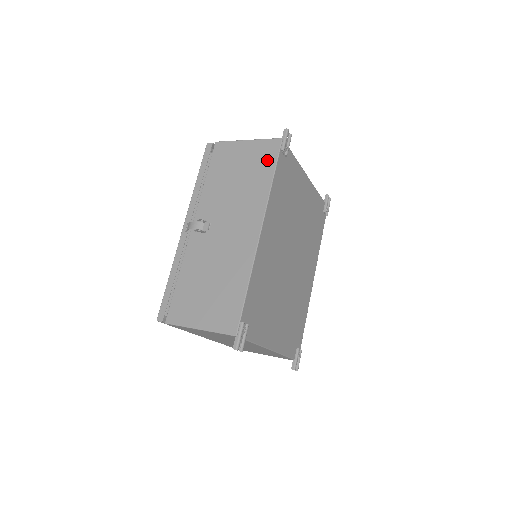
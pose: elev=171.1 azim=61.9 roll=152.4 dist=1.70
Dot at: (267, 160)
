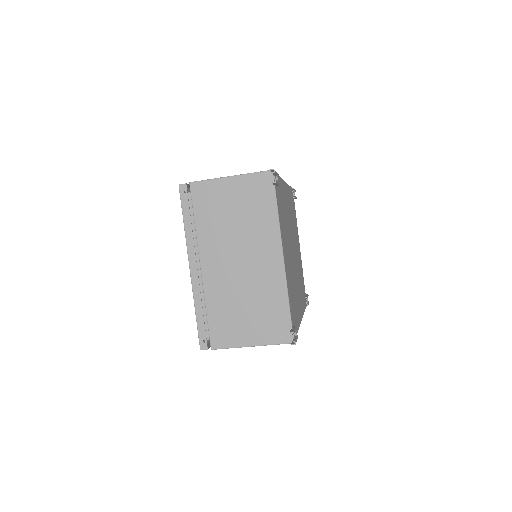
Dot at: occluded
